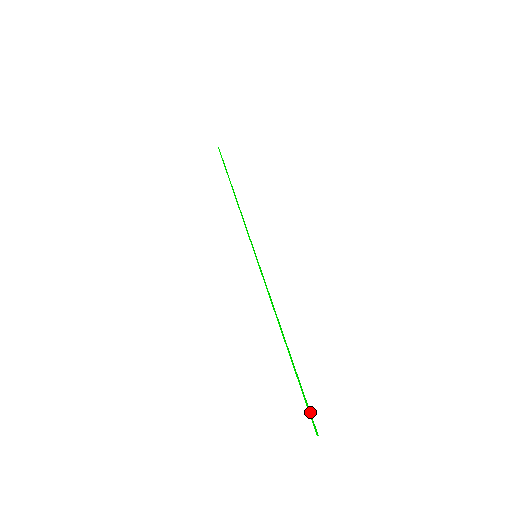
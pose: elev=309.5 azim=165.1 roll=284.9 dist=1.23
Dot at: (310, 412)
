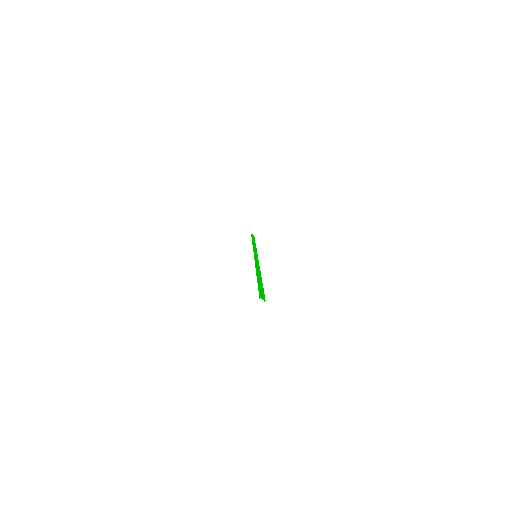
Dot at: (261, 293)
